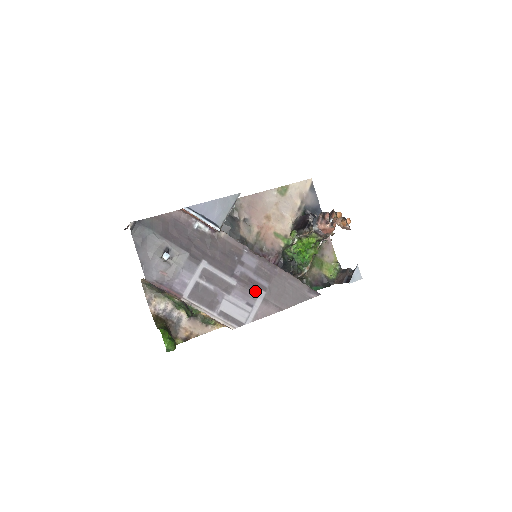
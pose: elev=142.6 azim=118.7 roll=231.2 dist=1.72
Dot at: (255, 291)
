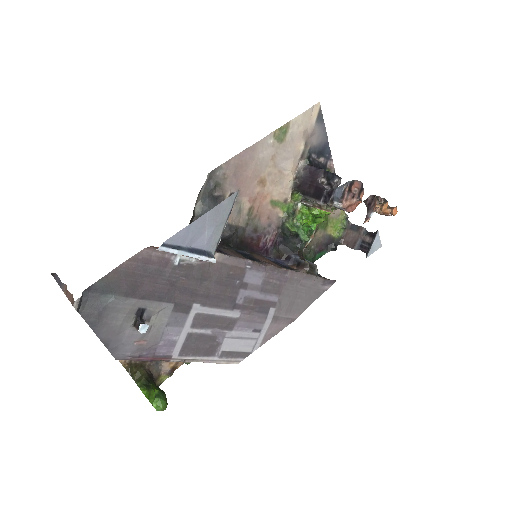
Dot at: (263, 313)
